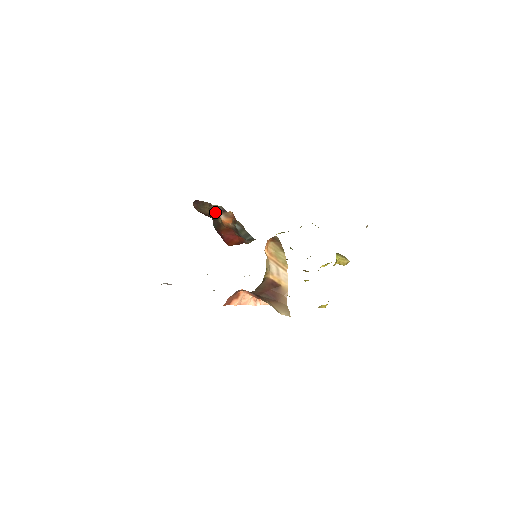
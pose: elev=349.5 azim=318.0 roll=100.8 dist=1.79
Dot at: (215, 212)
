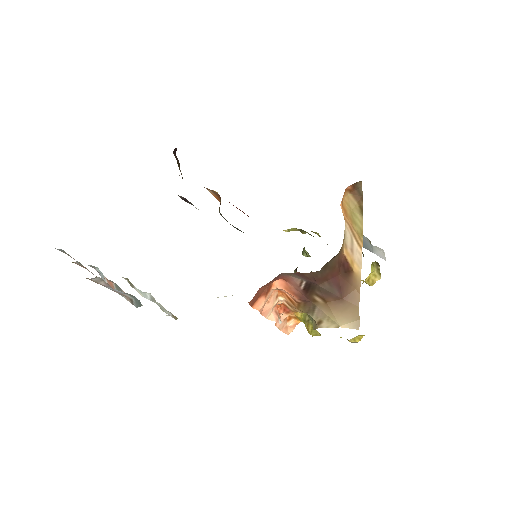
Dot at: occluded
